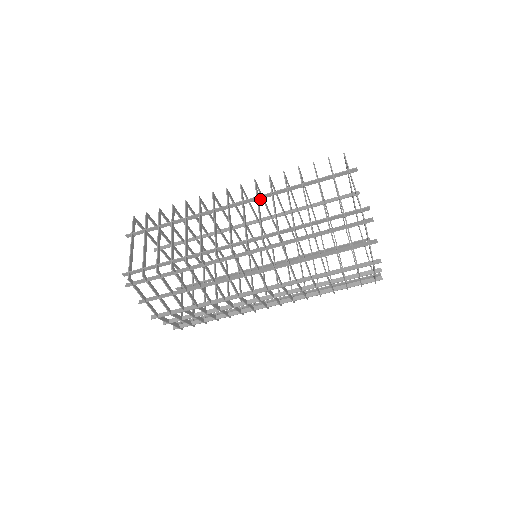
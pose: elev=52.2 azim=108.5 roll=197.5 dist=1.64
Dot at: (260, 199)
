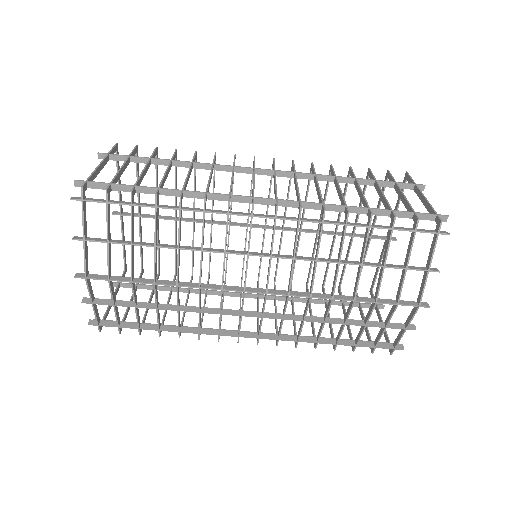
Dot at: (297, 178)
